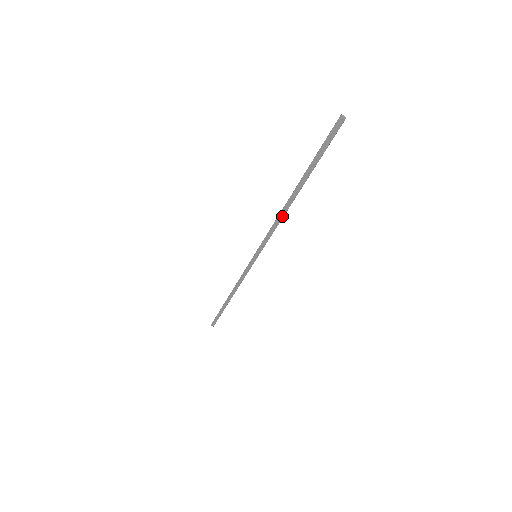
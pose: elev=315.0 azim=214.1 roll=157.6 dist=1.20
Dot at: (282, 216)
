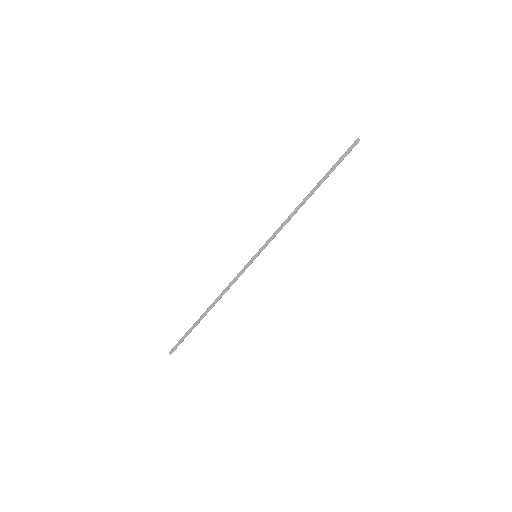
Dot at: (294, 214)
